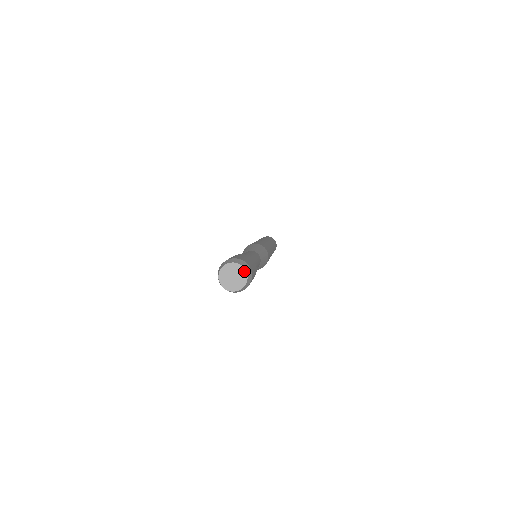
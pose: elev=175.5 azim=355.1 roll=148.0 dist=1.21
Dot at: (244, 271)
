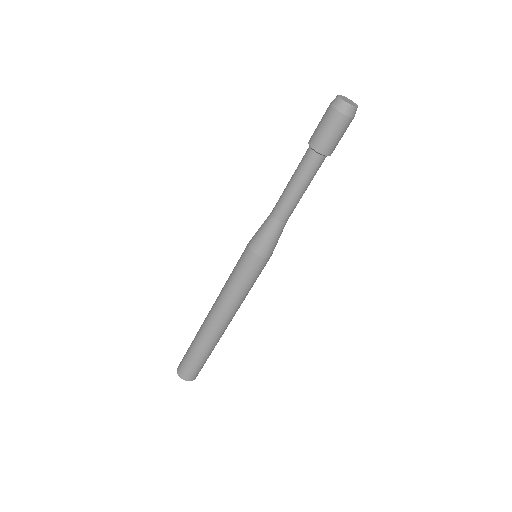
Dot at: (354, 103)
